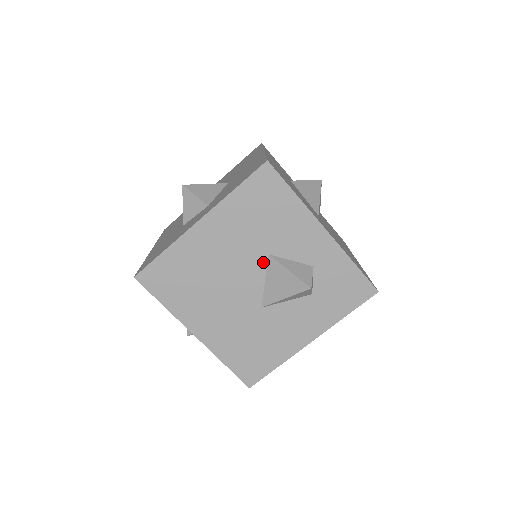
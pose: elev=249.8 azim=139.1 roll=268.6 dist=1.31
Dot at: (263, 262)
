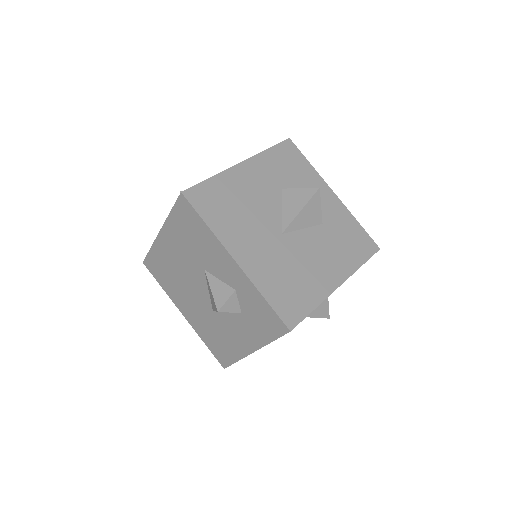
Dot at: (203, 275)
